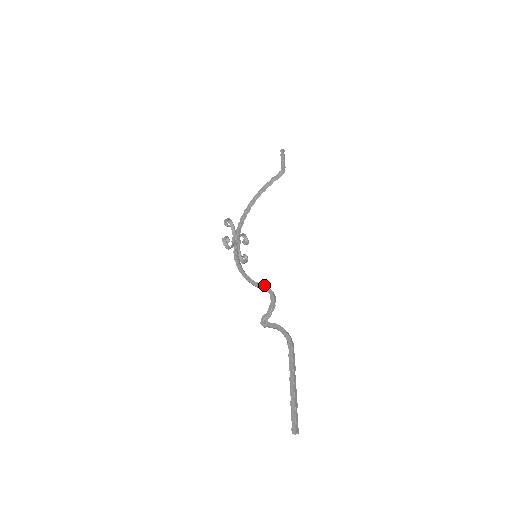
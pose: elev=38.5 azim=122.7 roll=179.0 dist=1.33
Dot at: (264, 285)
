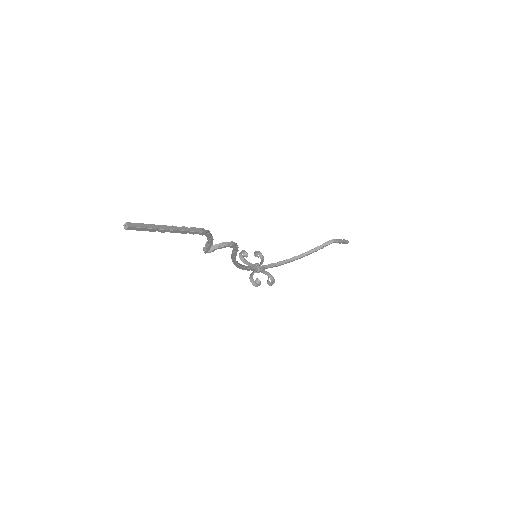
Dot at: occluded
